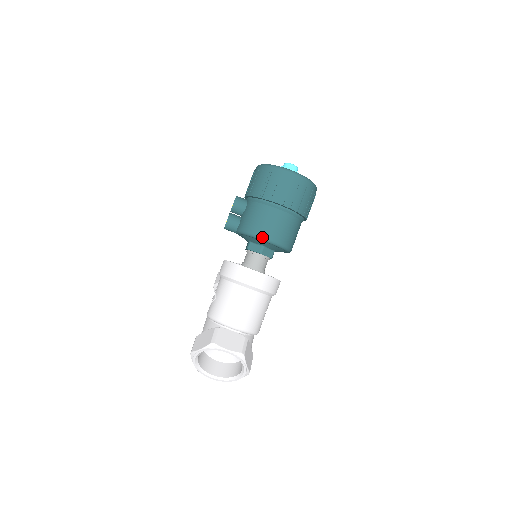
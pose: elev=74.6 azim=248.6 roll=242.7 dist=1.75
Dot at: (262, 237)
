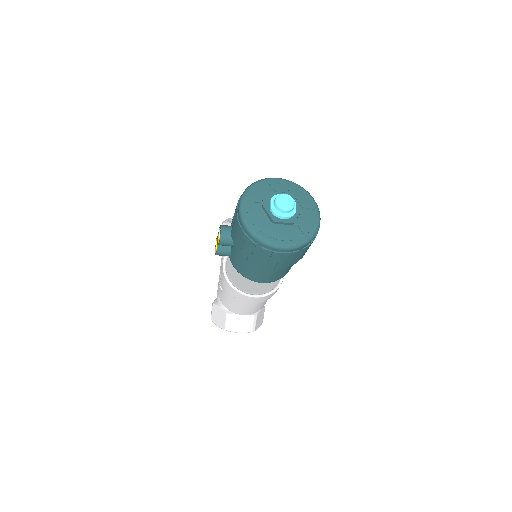
Dot at: occluded
